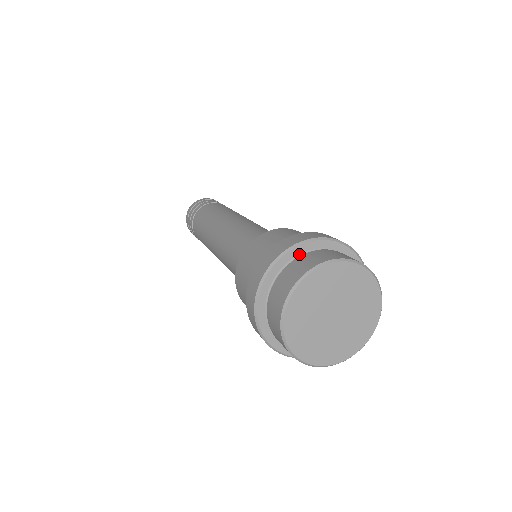
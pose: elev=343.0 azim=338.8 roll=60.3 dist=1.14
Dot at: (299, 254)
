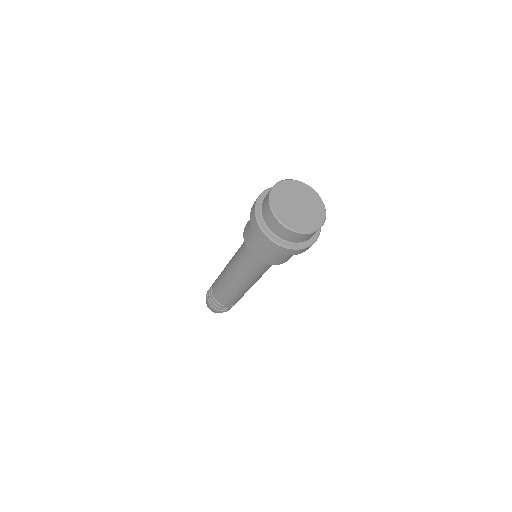
Dot at: occluded
